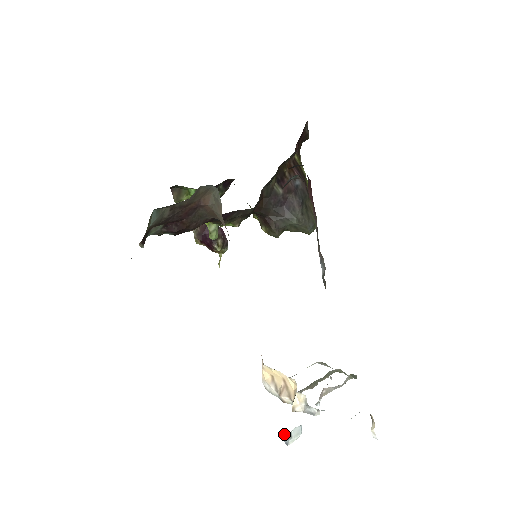
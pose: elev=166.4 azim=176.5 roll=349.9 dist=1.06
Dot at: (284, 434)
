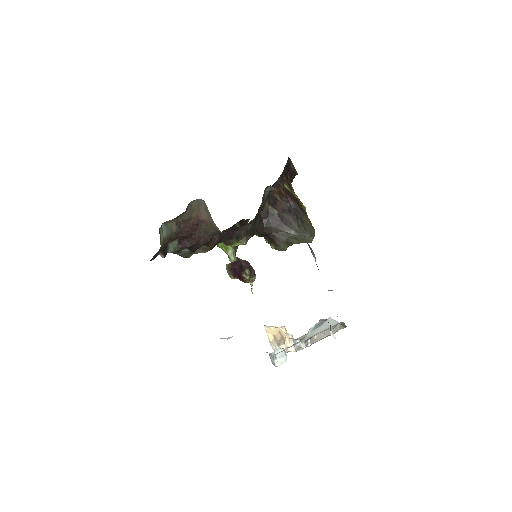
Dot at: (270, 356)
